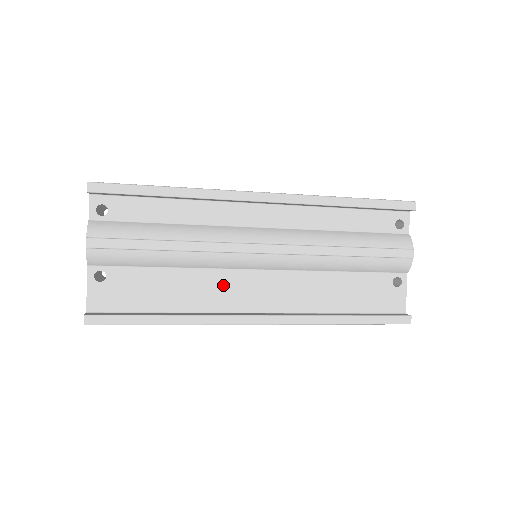
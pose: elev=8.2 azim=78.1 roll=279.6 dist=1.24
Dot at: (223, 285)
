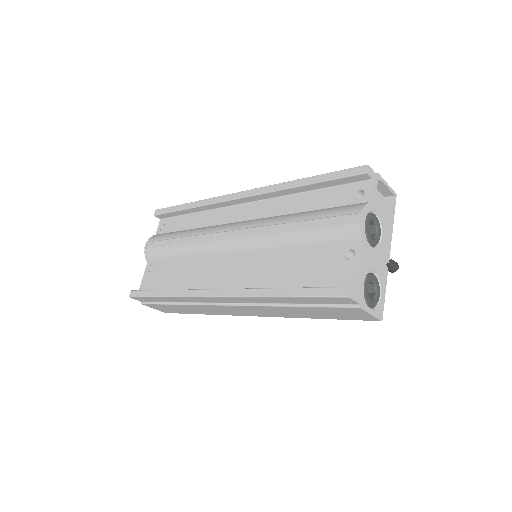
Dot at: (207, 270)
